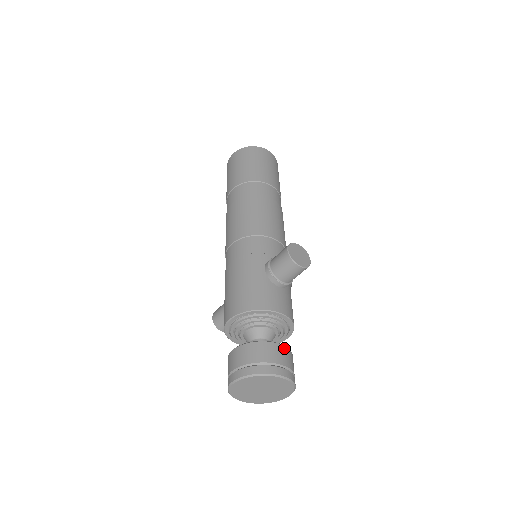
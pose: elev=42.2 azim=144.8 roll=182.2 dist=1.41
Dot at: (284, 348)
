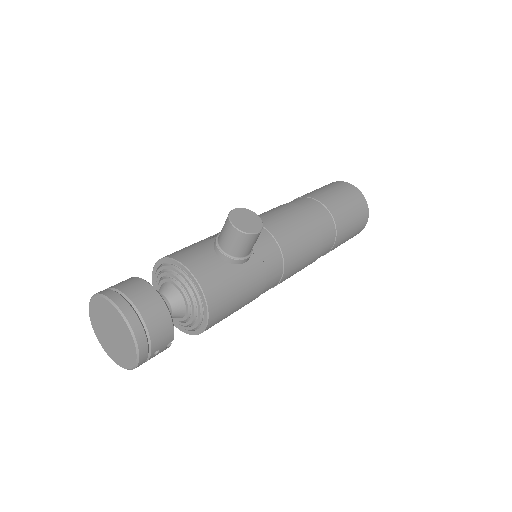
Dot at: (157, 296)
